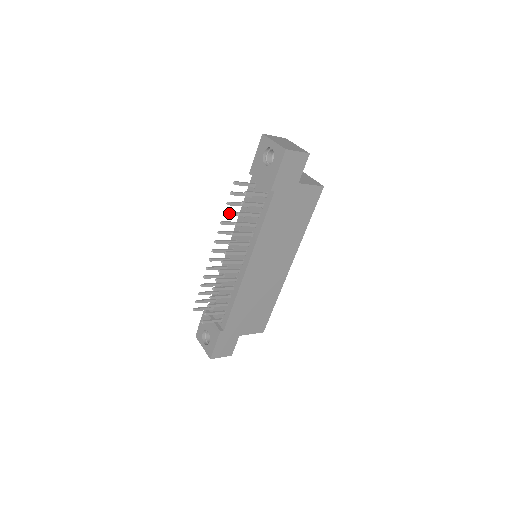
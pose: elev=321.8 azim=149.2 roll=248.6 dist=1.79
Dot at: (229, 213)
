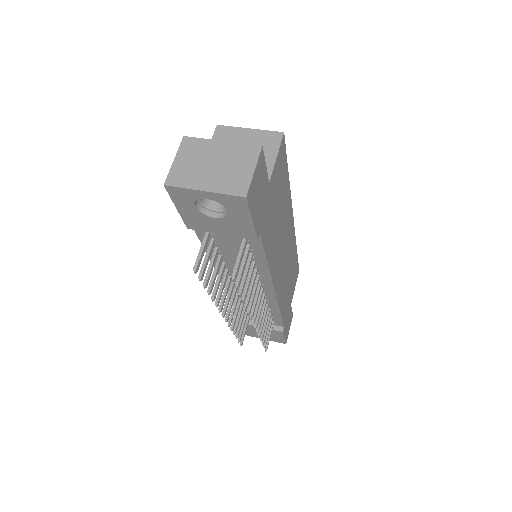
Dot at: (212, 286)
